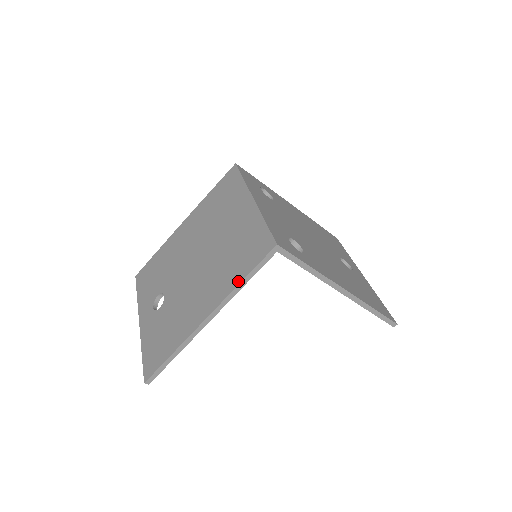
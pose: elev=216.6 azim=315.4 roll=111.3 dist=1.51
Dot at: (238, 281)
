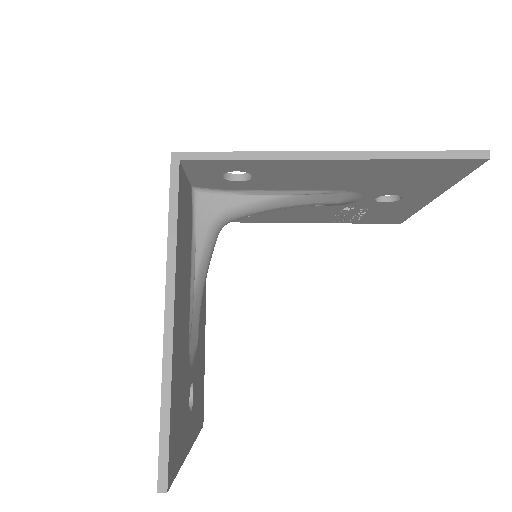
Dot at: (168, 232)
